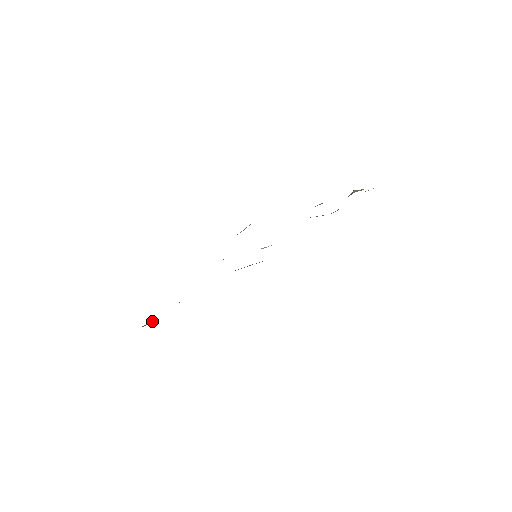
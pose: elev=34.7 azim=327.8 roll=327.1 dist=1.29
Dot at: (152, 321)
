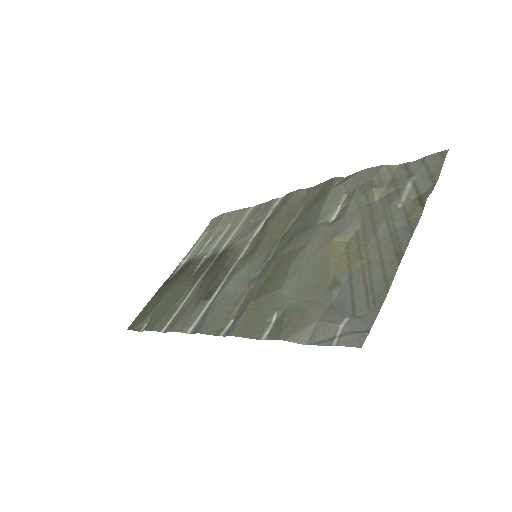
Dot at: (148, 319)
